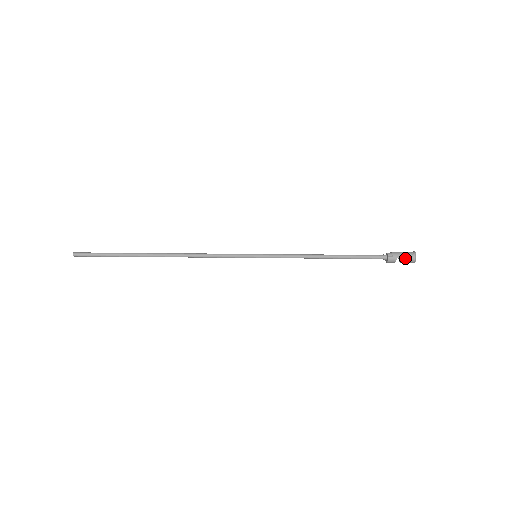
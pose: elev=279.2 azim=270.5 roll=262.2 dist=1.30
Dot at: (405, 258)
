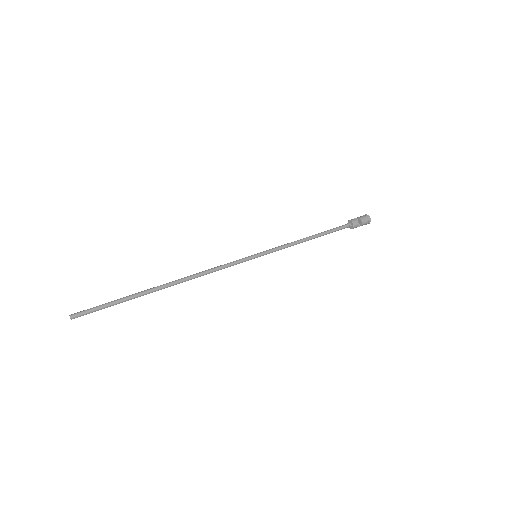
Dot at: (359, 217)
